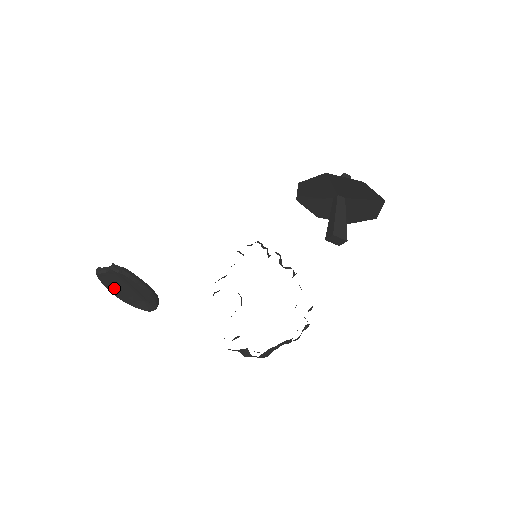
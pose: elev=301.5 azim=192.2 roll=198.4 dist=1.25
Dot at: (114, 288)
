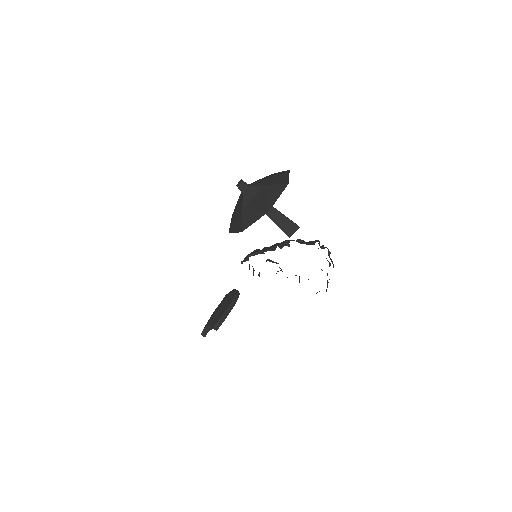
Dot at: occluded
